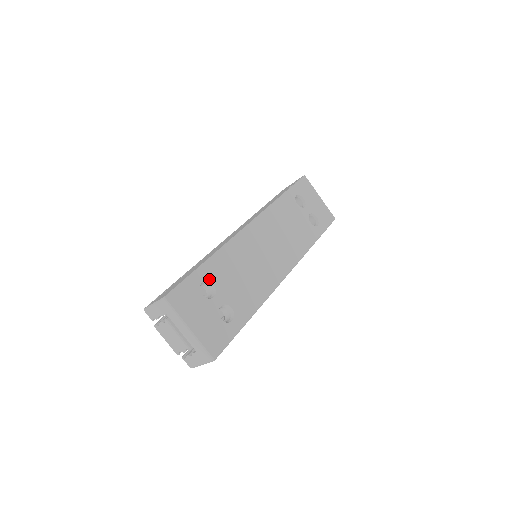
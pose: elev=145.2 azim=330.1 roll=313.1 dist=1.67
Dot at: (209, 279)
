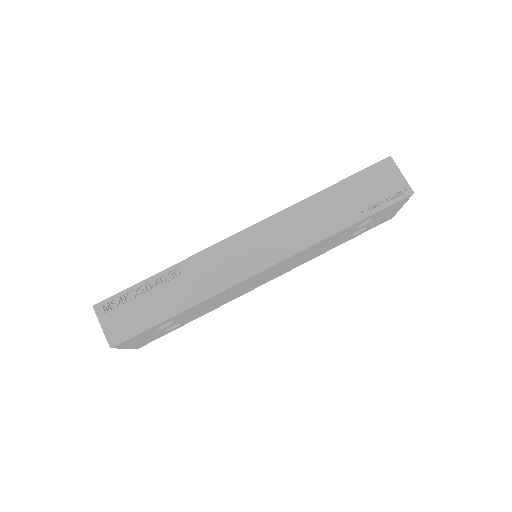
Dot at: occluded
